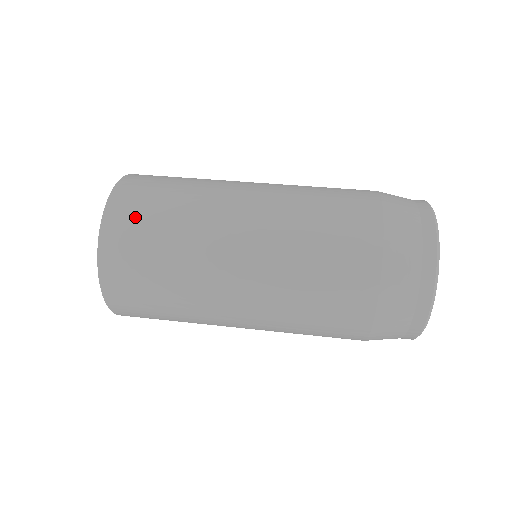
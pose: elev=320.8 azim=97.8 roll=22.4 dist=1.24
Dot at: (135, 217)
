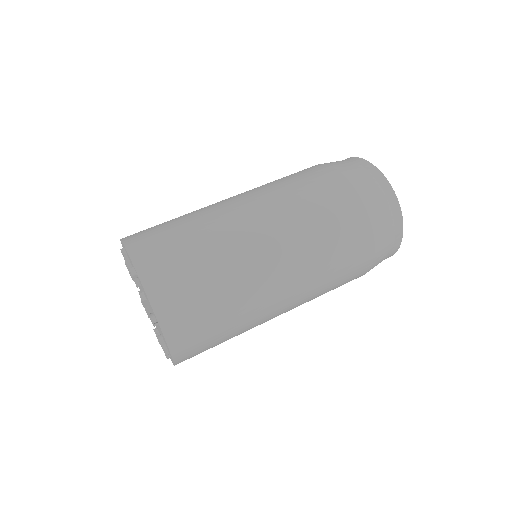
Dot at: (200, 346)
